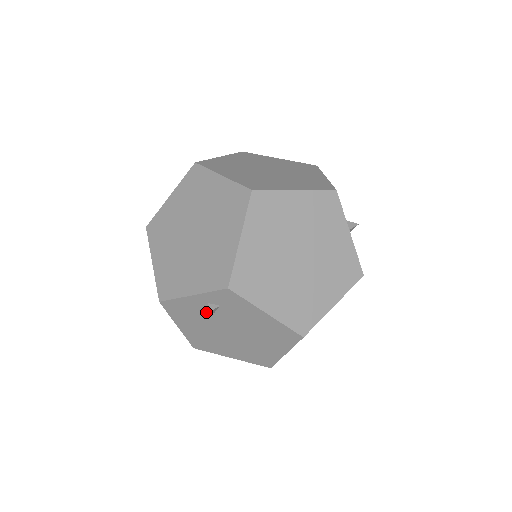
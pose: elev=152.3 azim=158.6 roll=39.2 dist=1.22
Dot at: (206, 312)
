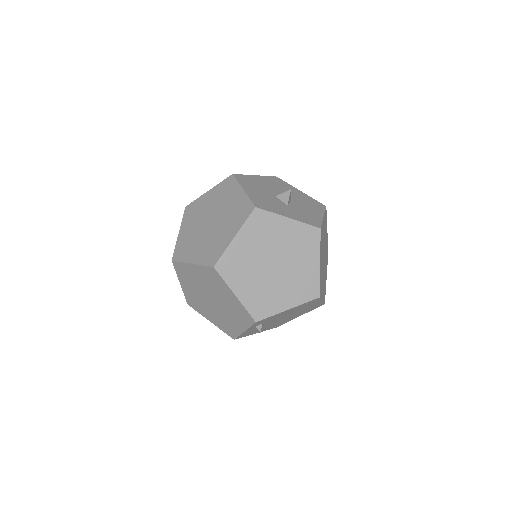
Dot at: occluded
